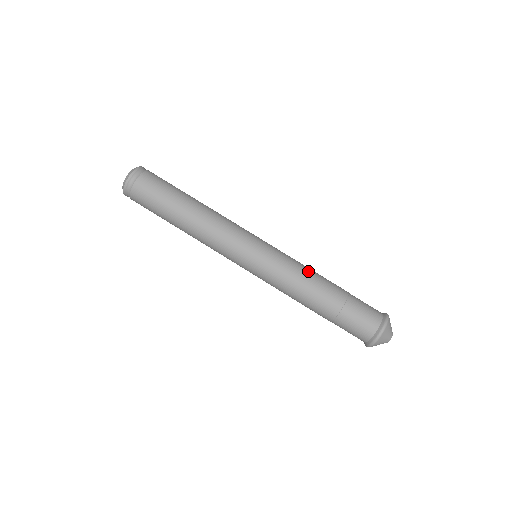
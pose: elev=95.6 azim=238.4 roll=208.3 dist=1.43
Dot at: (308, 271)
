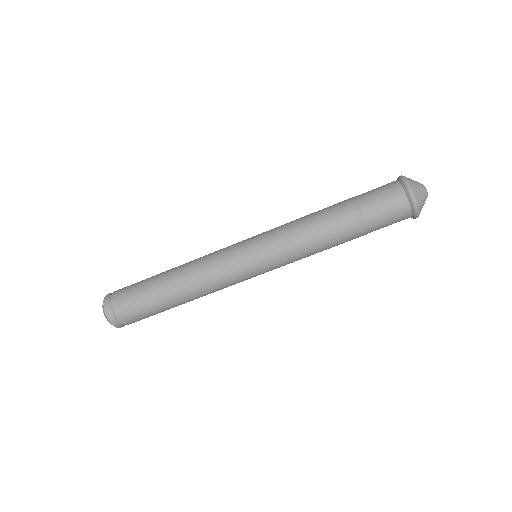
Dot at: (313, 246)
